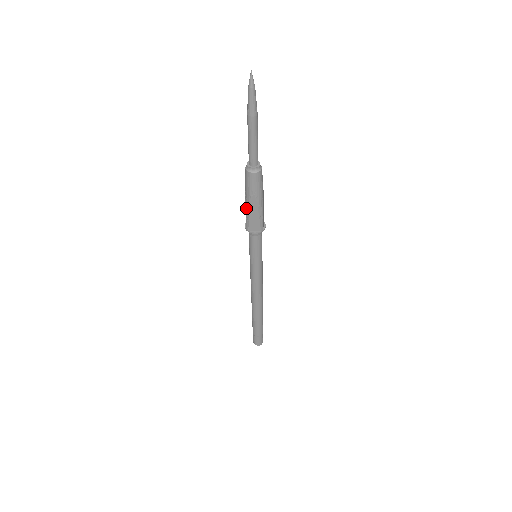
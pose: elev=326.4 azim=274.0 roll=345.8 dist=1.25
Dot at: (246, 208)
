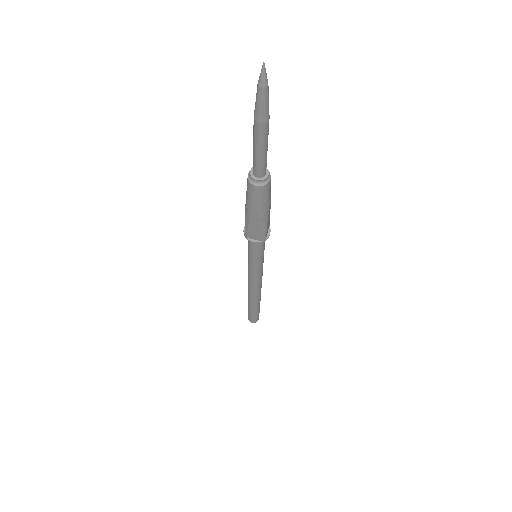
Dot at: (245, 216)
